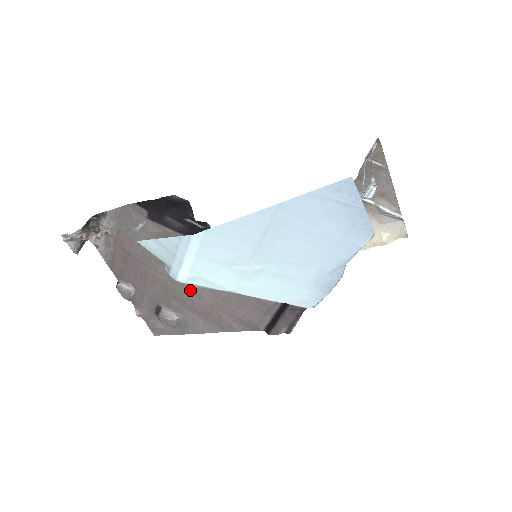
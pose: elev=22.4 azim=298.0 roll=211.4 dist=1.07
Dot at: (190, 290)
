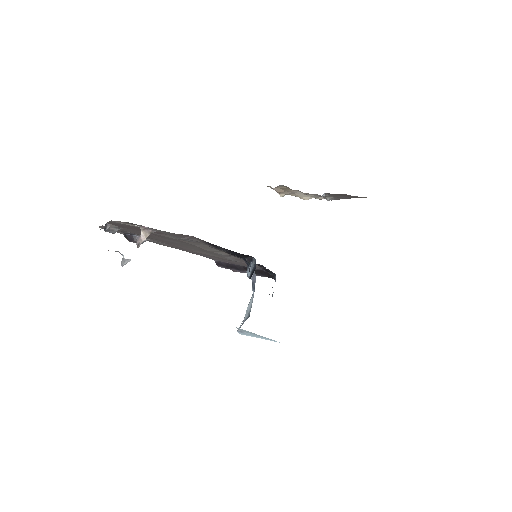
Dot at: (181, 246)
